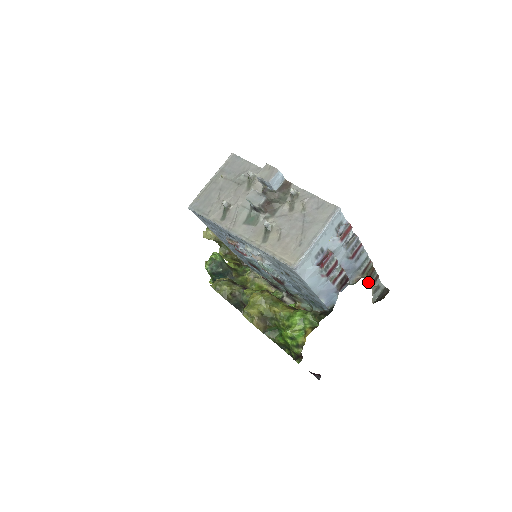
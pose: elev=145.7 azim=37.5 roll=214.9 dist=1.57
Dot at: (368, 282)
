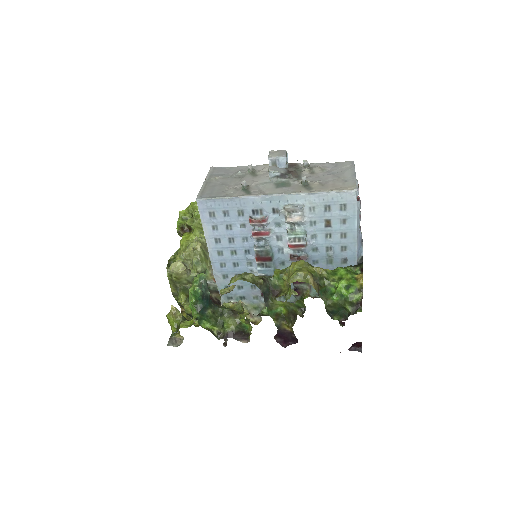
Dot at: occluded
